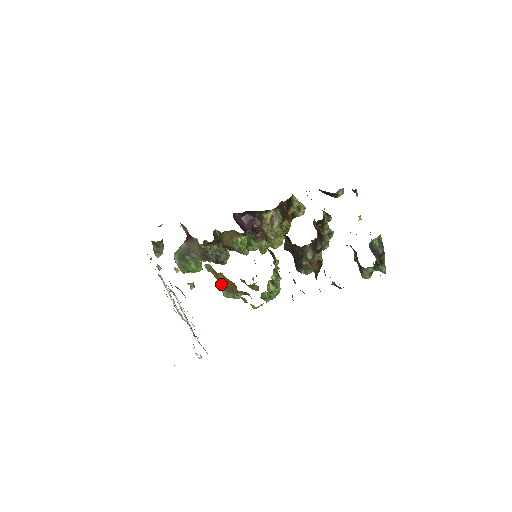
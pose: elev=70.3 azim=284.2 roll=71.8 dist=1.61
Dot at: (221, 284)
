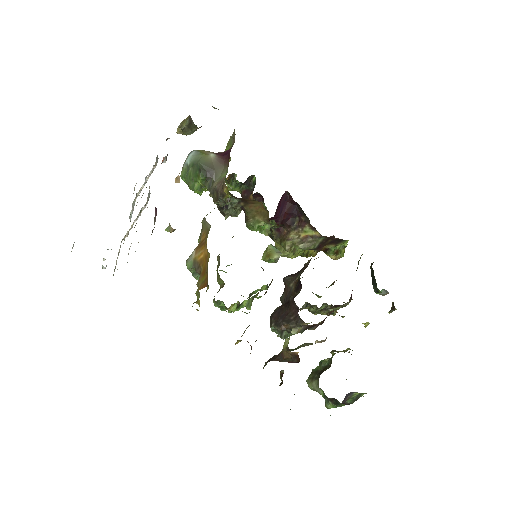
Dot at: (197, 254)
